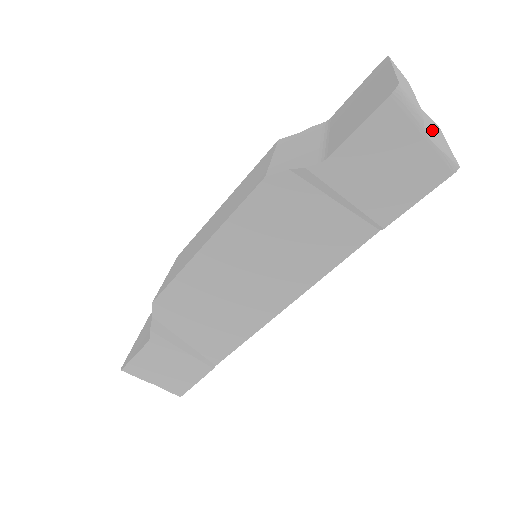
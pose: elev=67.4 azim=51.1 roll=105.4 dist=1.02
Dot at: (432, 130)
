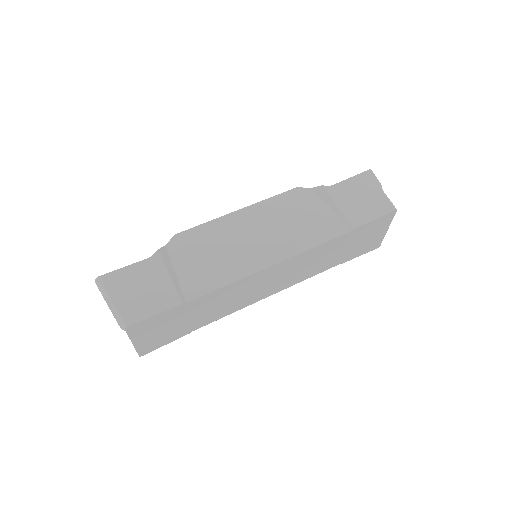
Dot at: occluded
